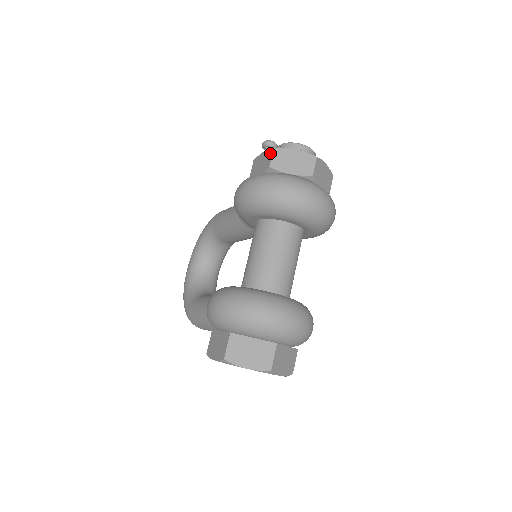
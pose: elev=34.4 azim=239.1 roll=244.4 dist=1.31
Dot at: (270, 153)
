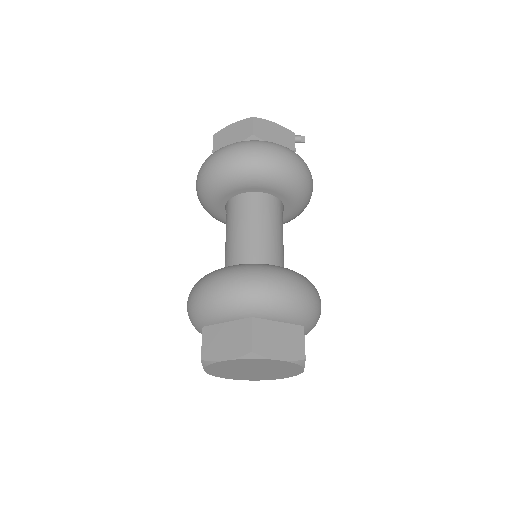
Dot at: (213, 142)
